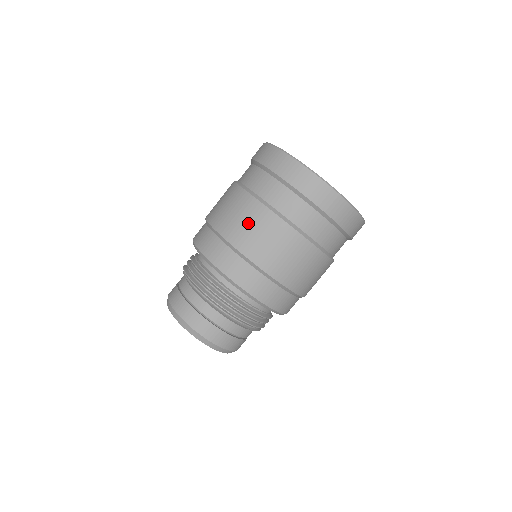
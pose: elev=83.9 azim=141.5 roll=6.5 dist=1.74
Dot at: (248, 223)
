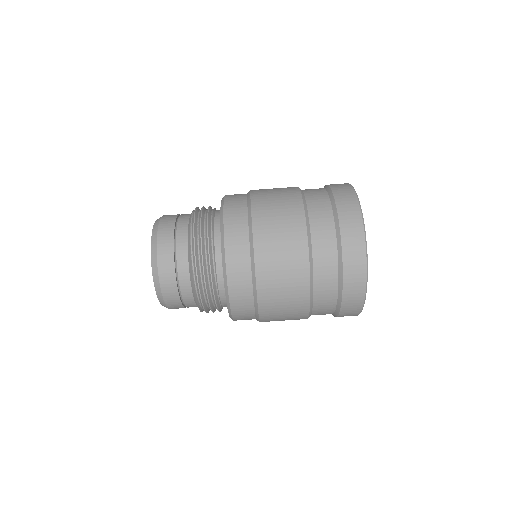
Dot at: (281, 224)
